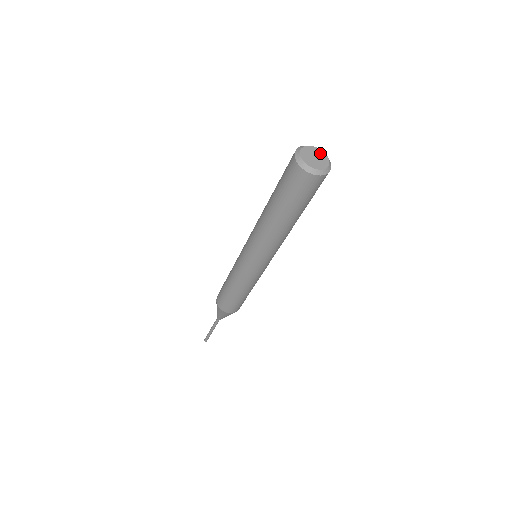
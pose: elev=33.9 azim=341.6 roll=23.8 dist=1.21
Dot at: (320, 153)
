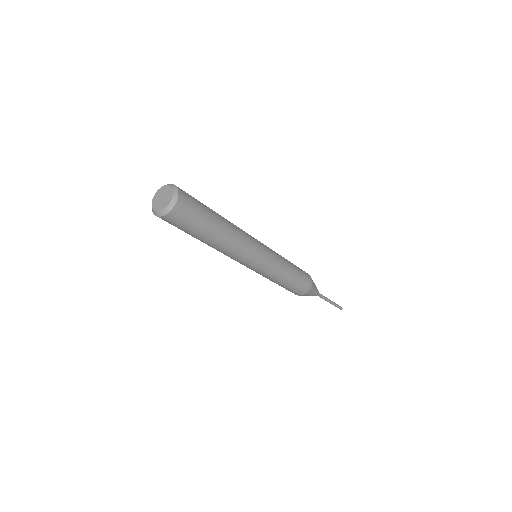
Dot at: (164, 190)
